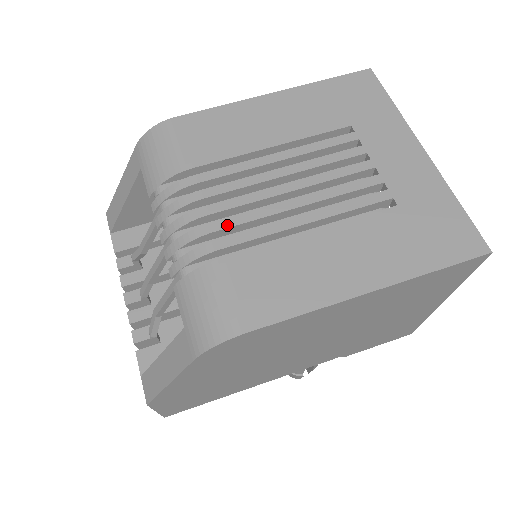
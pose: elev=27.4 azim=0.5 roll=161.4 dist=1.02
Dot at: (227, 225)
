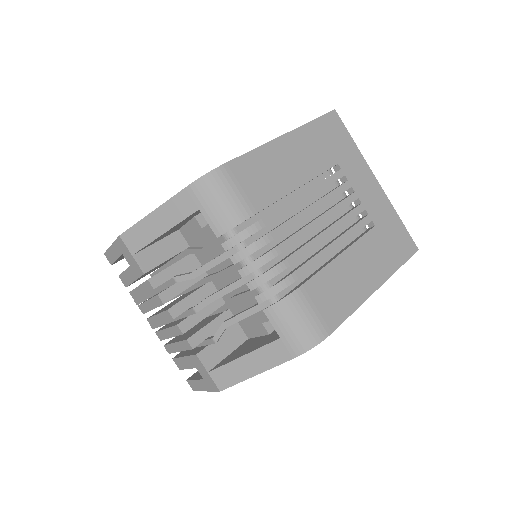
Dot at: (295, 259)
